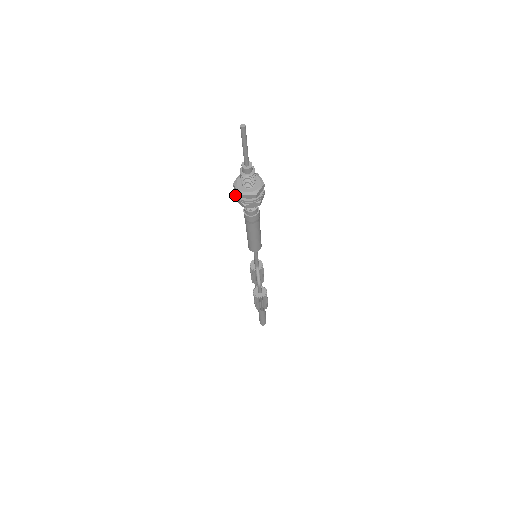
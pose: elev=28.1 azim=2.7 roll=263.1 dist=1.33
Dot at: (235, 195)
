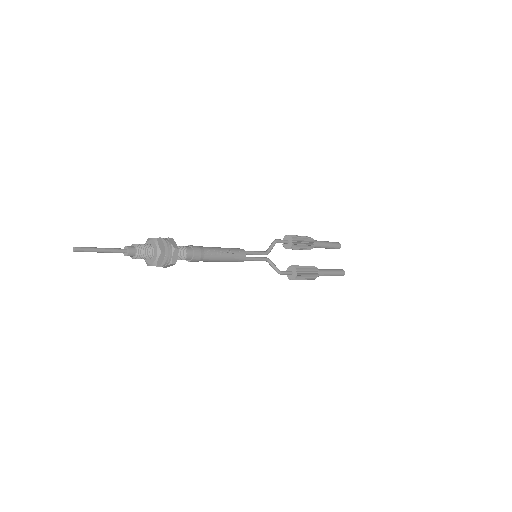
Dot at: occluded
